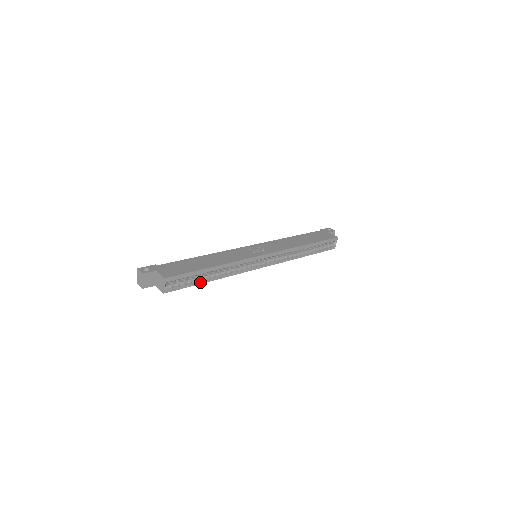
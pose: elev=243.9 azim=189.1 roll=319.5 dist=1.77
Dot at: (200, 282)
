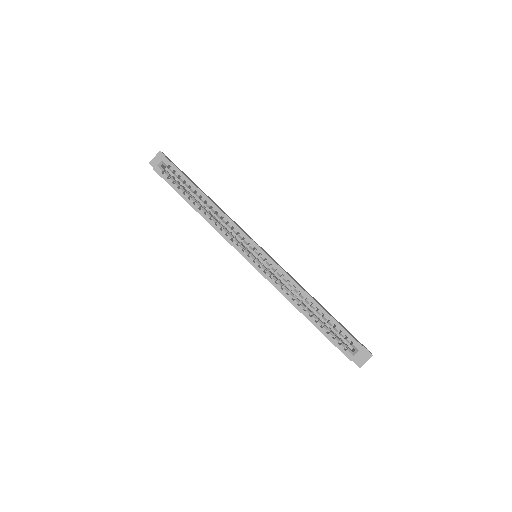
Dot at: (185, 197)
